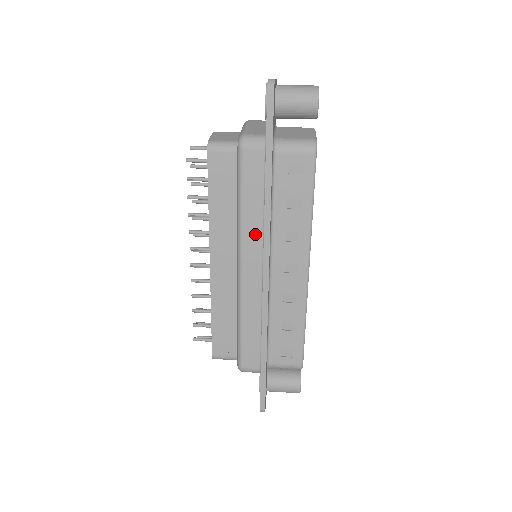
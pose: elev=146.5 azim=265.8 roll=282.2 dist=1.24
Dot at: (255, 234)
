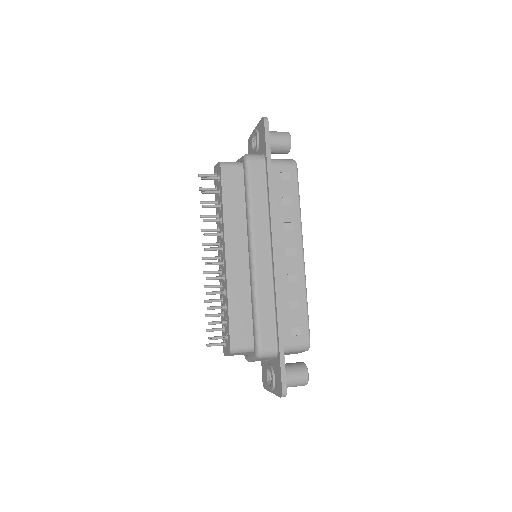
Dot at: (263, 223)
